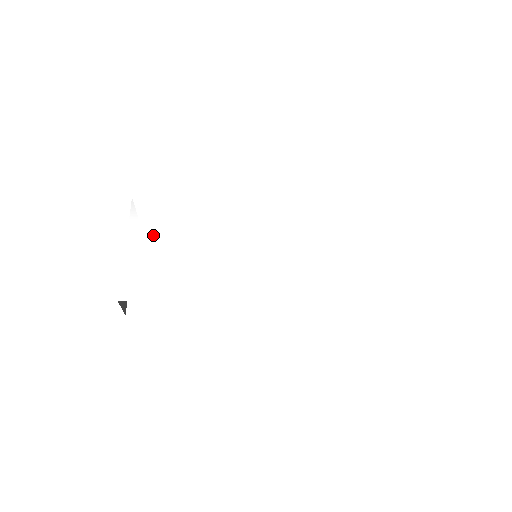
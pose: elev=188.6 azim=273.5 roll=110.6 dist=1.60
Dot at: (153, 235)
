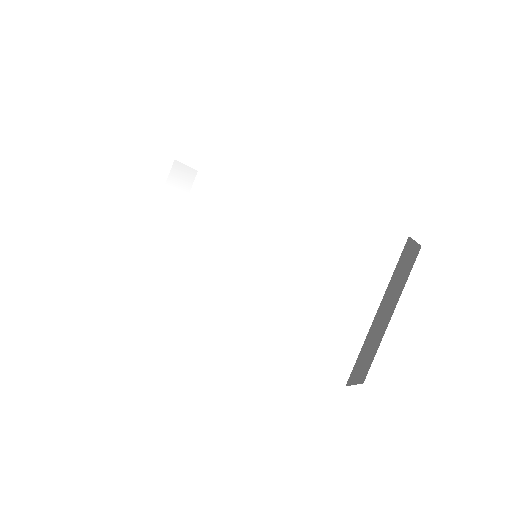
Dot at: (174, 207)
